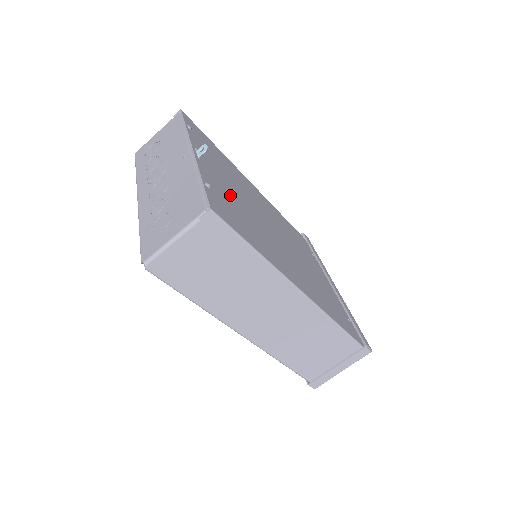
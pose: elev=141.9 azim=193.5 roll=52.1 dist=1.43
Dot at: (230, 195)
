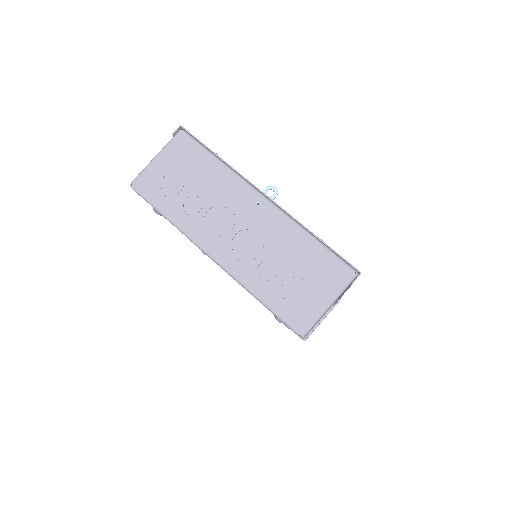
Dot at: occluded
